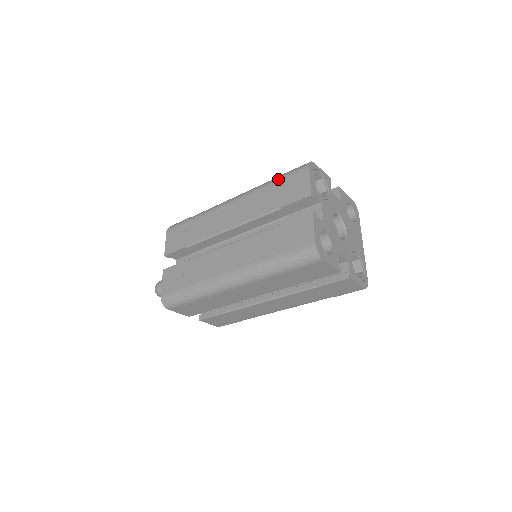
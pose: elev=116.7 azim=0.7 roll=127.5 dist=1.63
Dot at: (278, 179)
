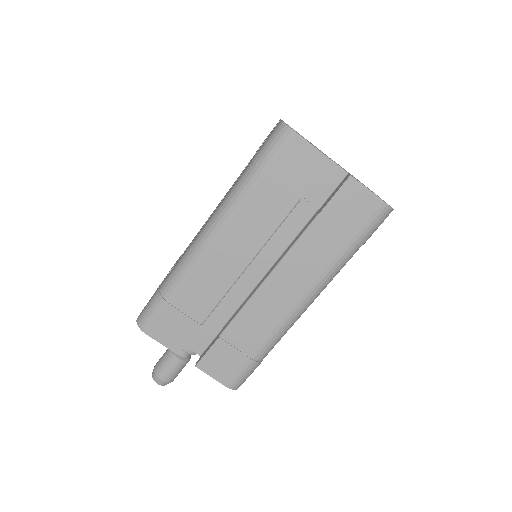
Dot at: occluded
